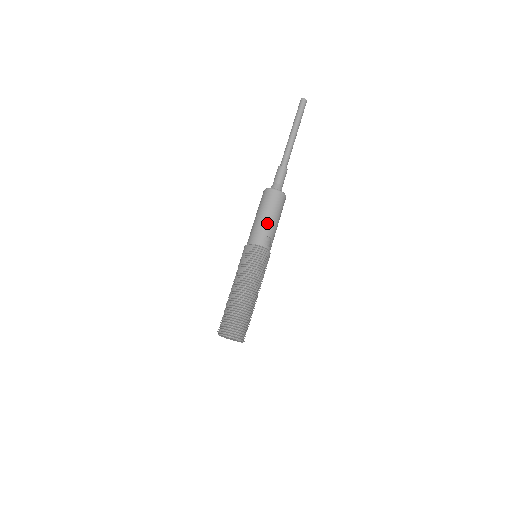
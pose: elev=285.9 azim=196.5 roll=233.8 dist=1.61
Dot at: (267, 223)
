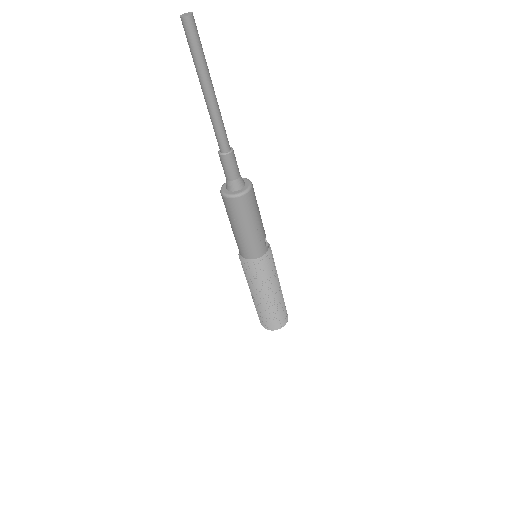
Dot at: (260, 230)
